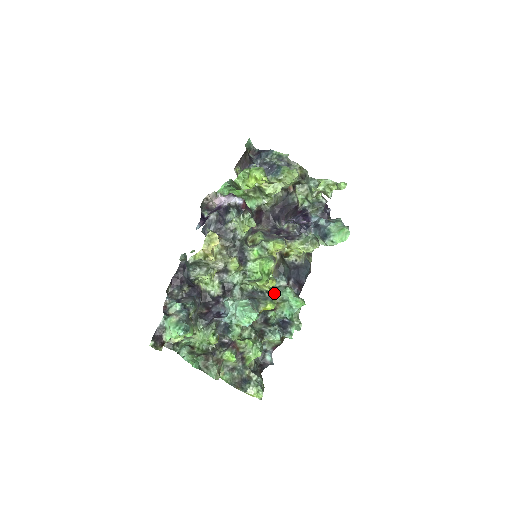
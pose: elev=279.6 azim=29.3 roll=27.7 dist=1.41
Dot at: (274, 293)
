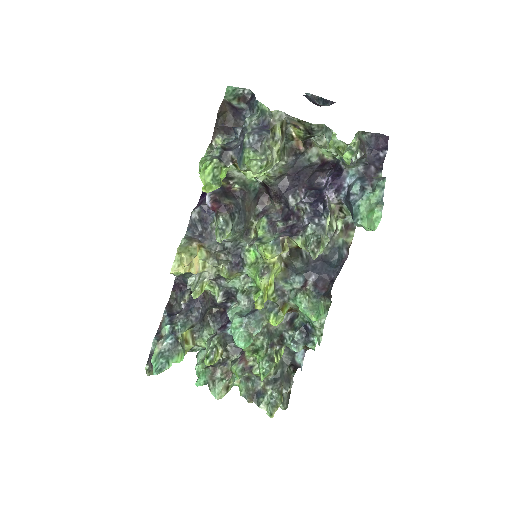
Dot at: (282, 302)
